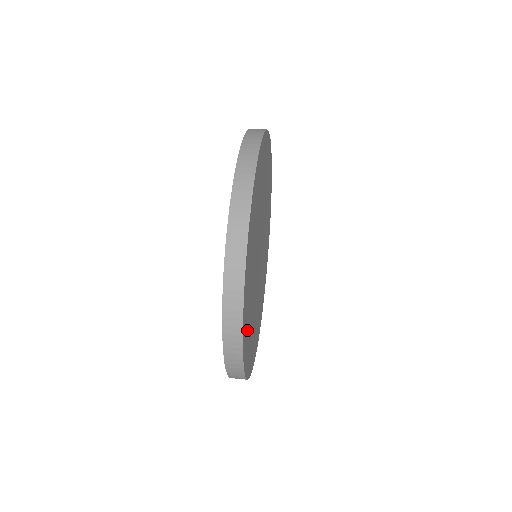
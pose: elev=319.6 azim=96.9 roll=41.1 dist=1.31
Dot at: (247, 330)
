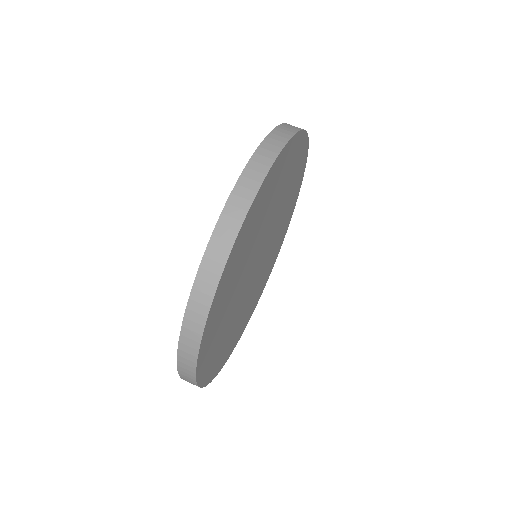
Dot at: (225, 352)
